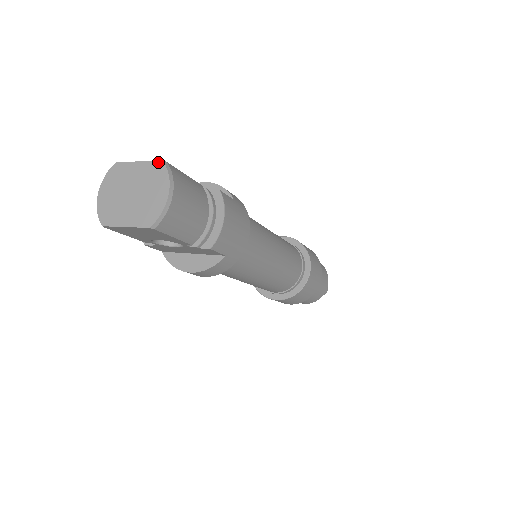
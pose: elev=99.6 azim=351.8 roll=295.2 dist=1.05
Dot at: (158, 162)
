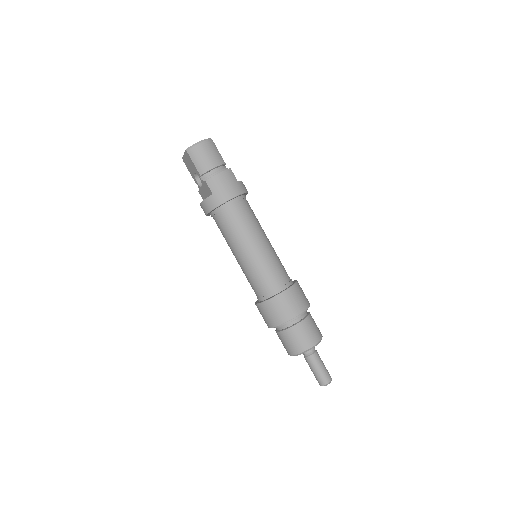
Dot at: (210, 139)
